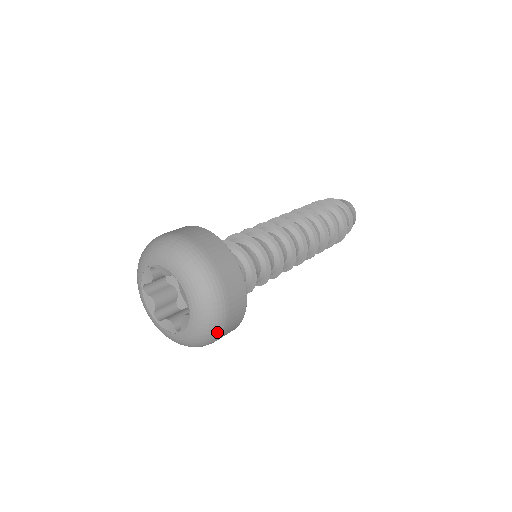
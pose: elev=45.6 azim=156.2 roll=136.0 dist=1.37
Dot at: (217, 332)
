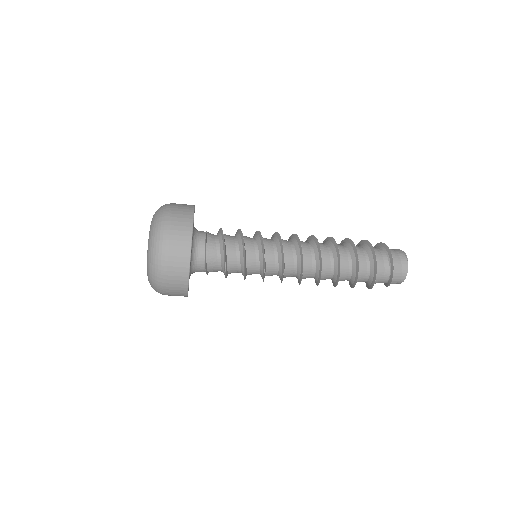
Dot at: (160, 292)
